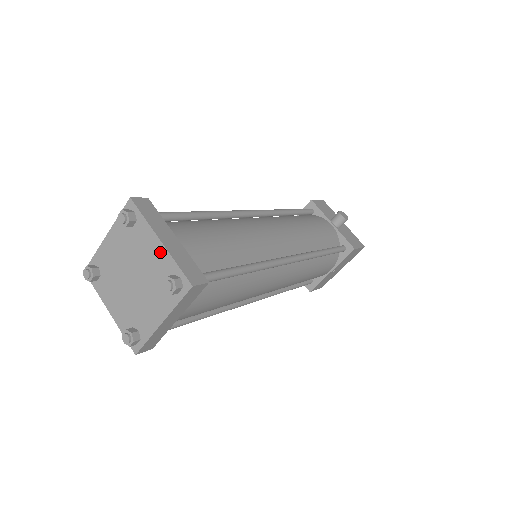
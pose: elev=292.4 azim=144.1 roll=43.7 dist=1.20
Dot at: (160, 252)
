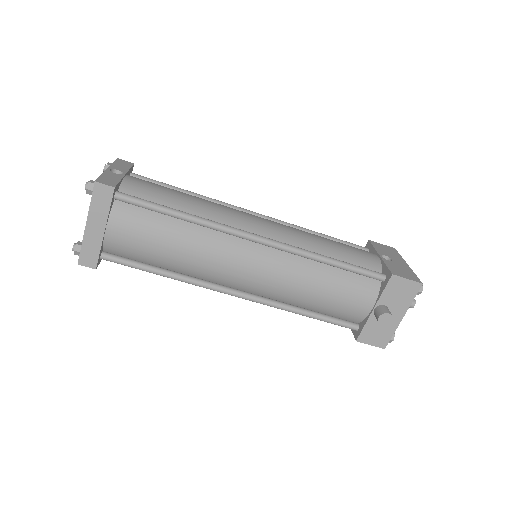
Dot at: (86, 228)
